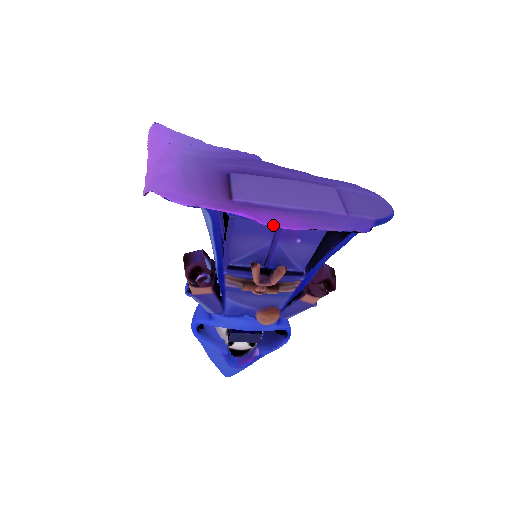
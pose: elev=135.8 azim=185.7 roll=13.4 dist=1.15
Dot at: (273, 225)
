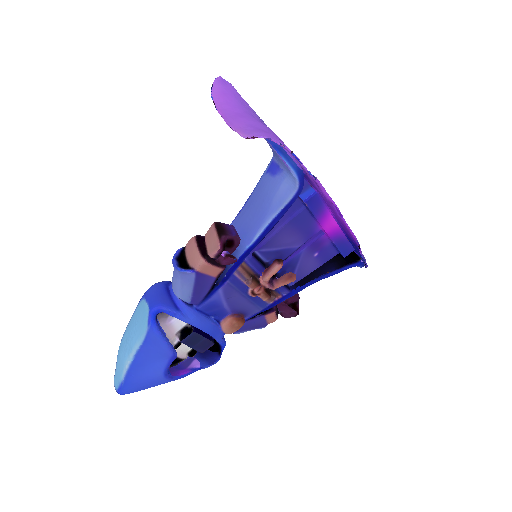
Dot at: (349, 227)
